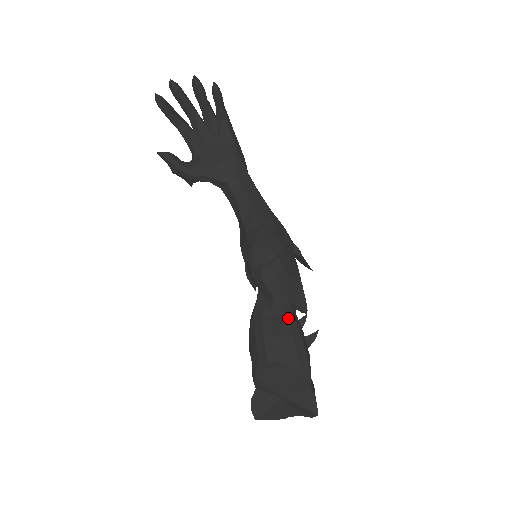
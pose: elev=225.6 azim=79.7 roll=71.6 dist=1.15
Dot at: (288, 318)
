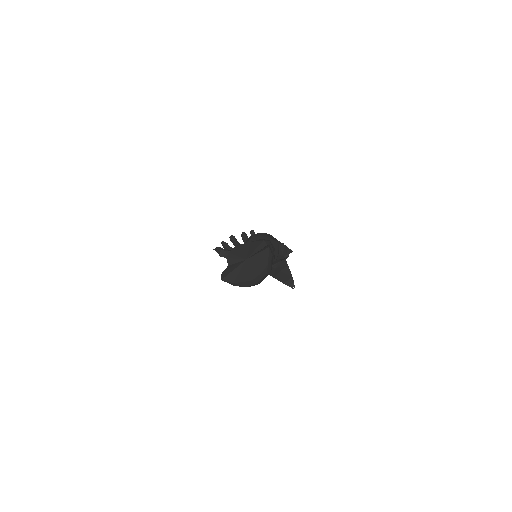
Dot at: occluded
